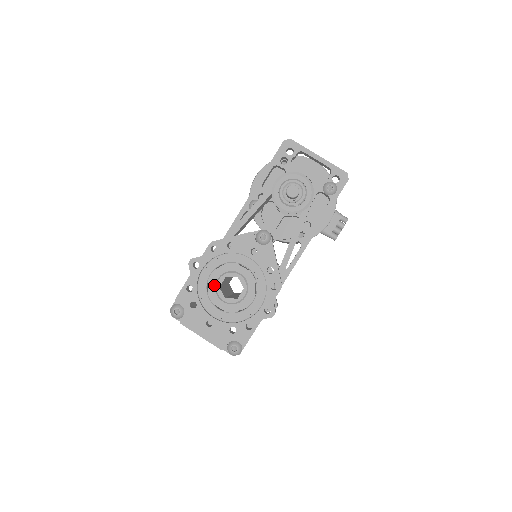
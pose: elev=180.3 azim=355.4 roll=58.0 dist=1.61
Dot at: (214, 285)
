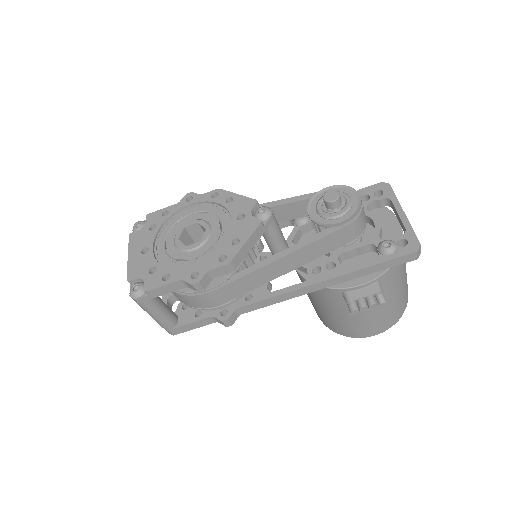
Dot at: (184, 224)
